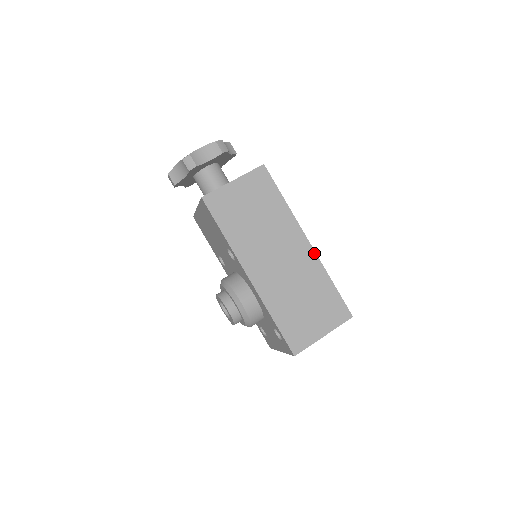
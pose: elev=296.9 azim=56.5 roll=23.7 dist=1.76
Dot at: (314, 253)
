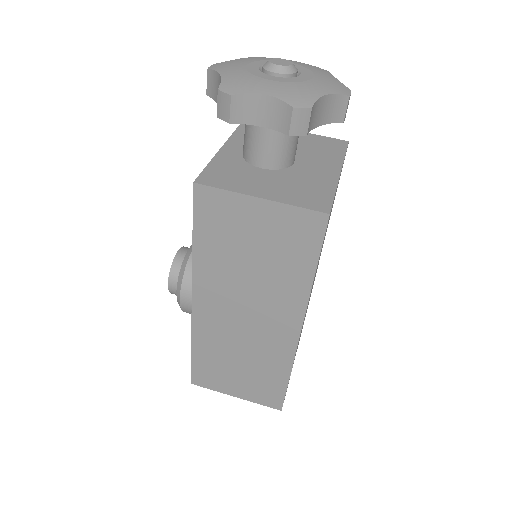
Dot at: (295, 345)
